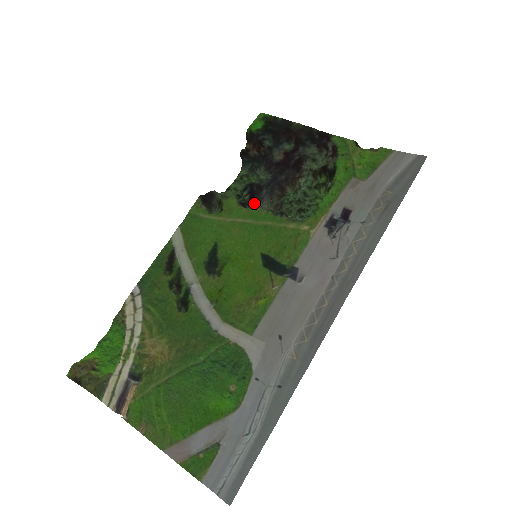
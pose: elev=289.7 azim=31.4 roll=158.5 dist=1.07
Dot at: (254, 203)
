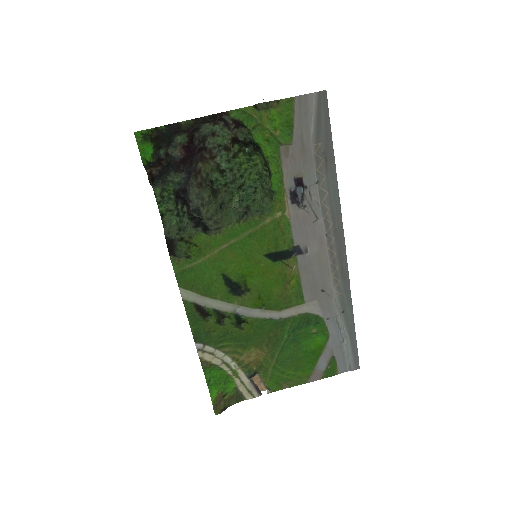
Dot at: (189, 204)
